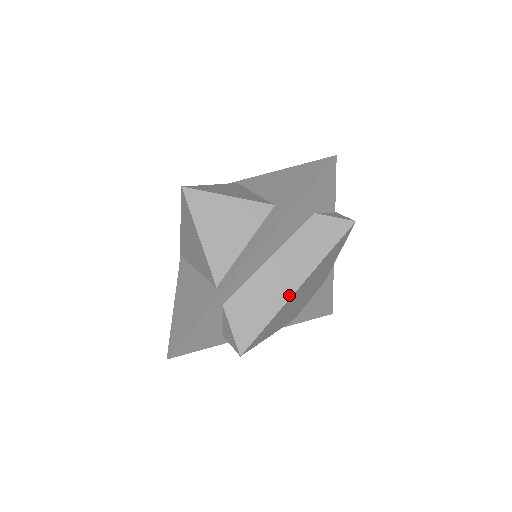
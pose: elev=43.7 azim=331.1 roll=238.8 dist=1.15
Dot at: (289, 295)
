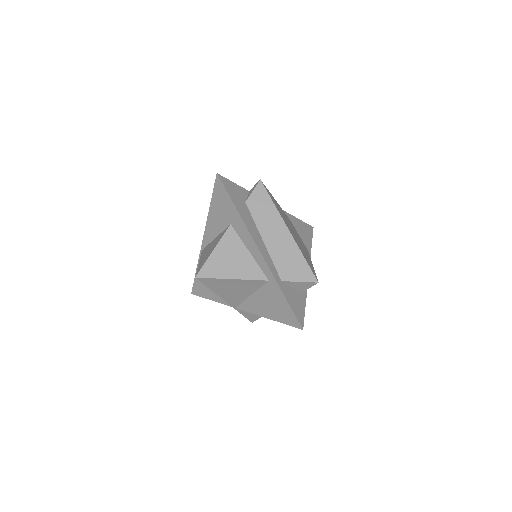
Dot at: (291, 237)
